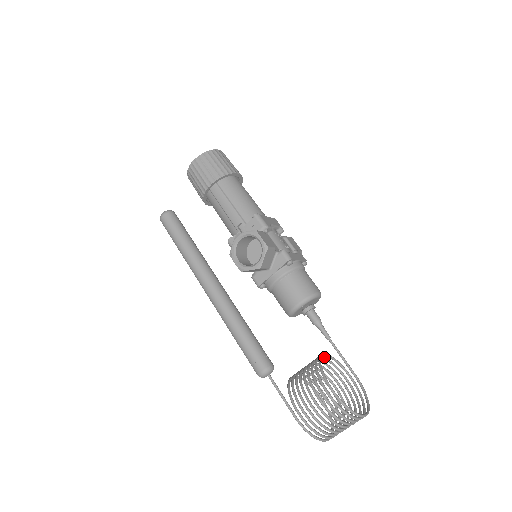
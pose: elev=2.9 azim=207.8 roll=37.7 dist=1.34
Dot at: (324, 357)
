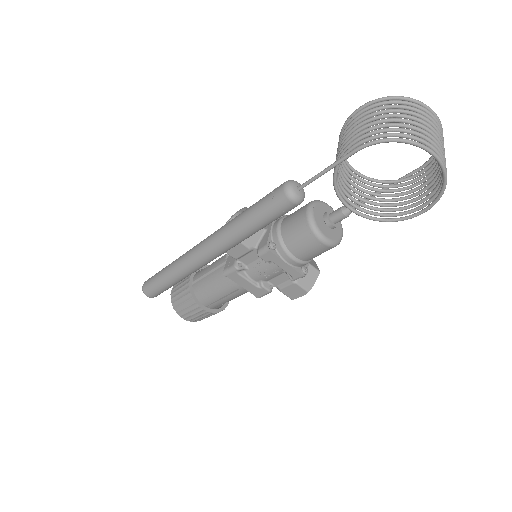
Dot at: (362, 180)
